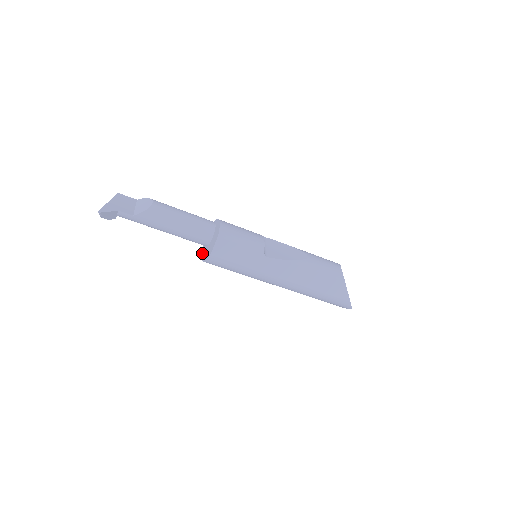
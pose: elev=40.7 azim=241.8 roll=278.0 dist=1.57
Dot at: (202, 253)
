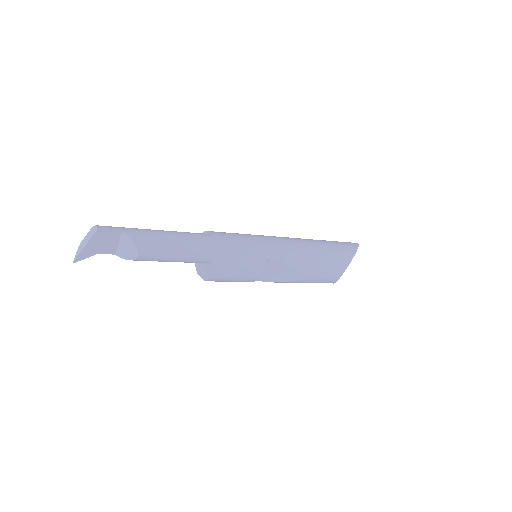
Dot at: occluded
